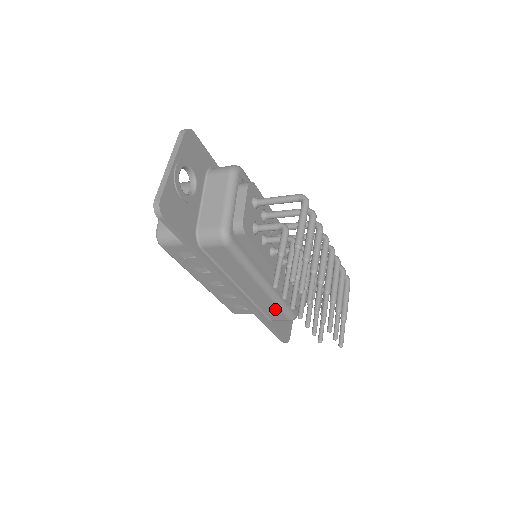
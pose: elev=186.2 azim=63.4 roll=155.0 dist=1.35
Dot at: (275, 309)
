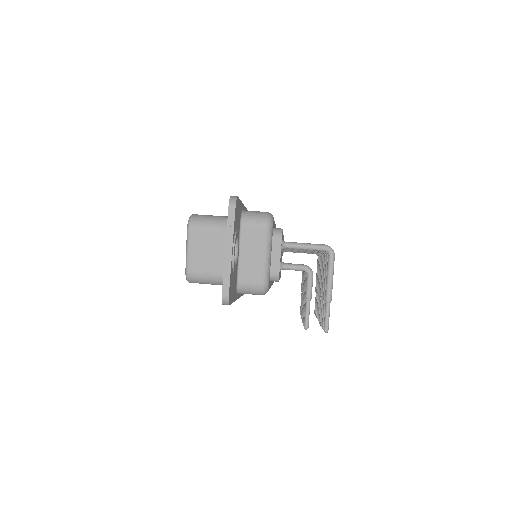
Dot at: occluded
